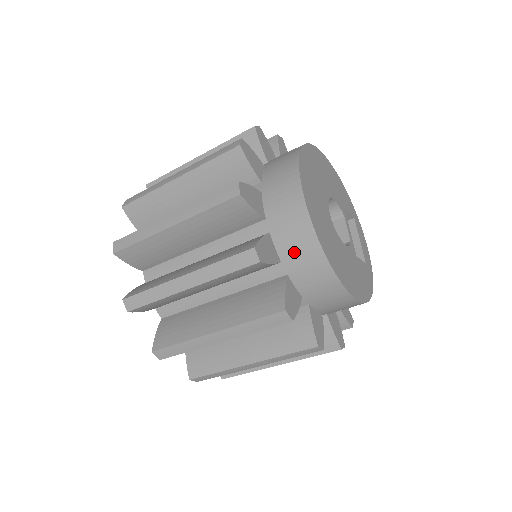
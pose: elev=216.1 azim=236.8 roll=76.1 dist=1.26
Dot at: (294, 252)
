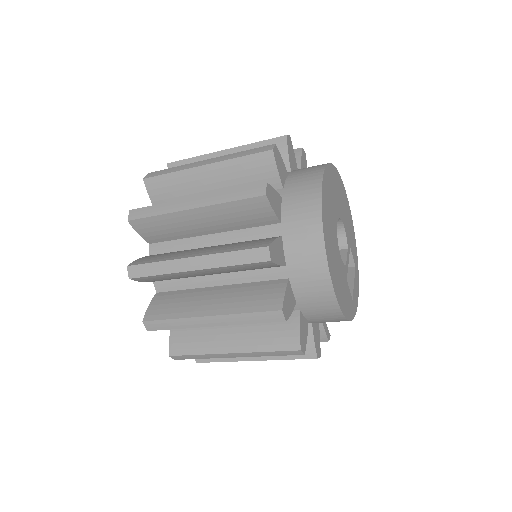
Dot at: (296, 216)
